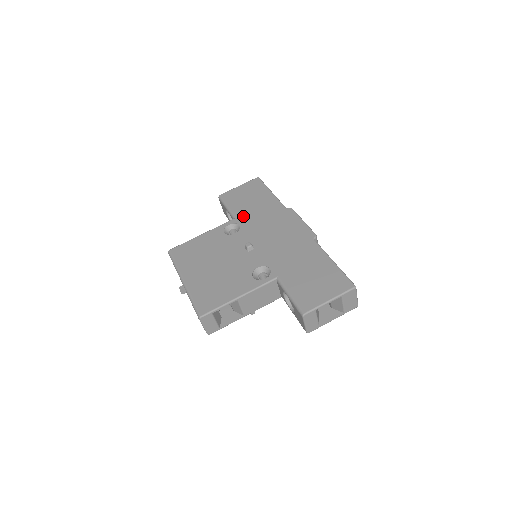
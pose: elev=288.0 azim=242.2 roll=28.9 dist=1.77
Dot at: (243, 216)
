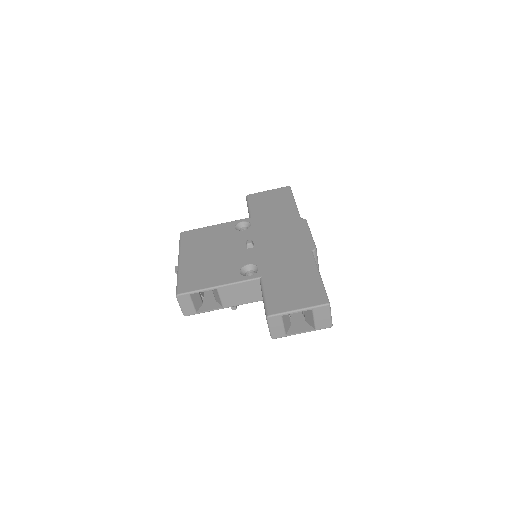
Dot at: (258, 217)
